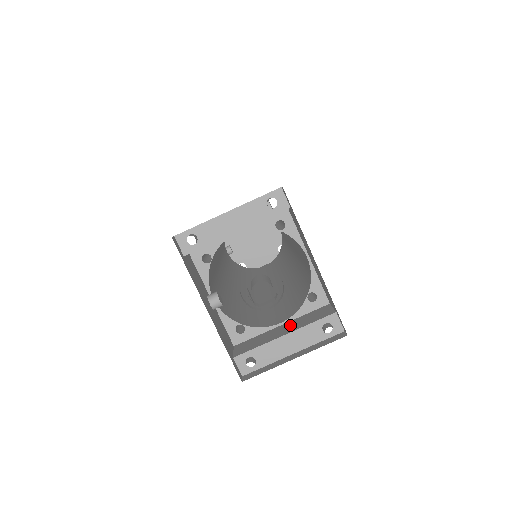
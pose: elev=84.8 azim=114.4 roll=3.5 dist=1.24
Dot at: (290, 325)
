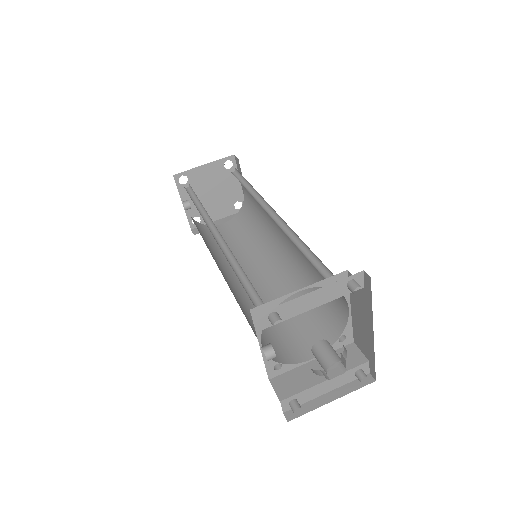
Dot at: occluded
